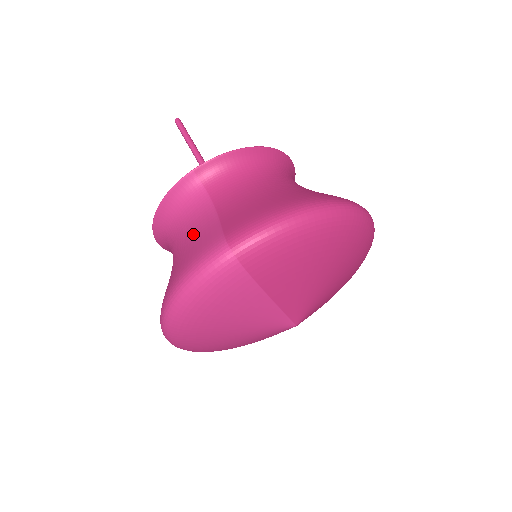
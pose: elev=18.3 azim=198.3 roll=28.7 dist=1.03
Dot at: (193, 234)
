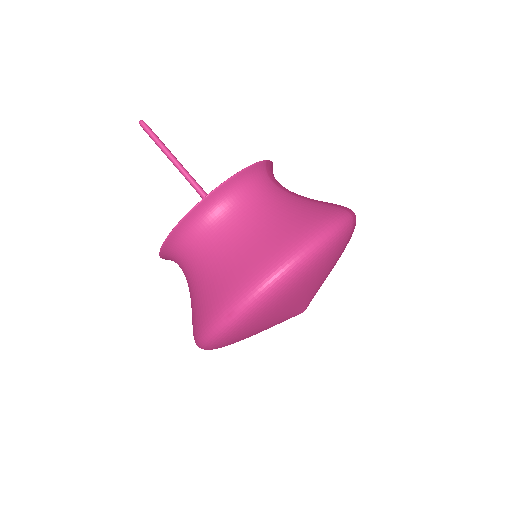
Dot at: (289, 204)
